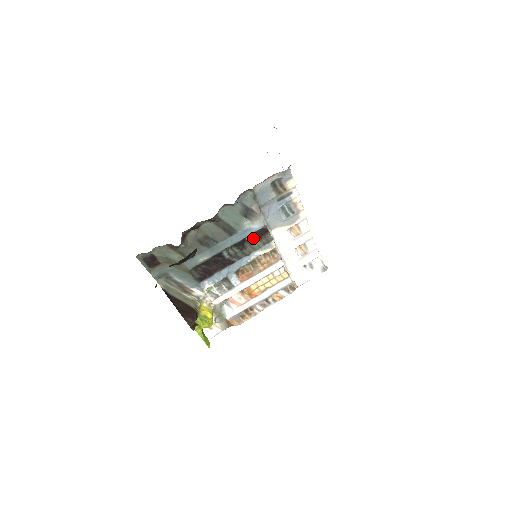
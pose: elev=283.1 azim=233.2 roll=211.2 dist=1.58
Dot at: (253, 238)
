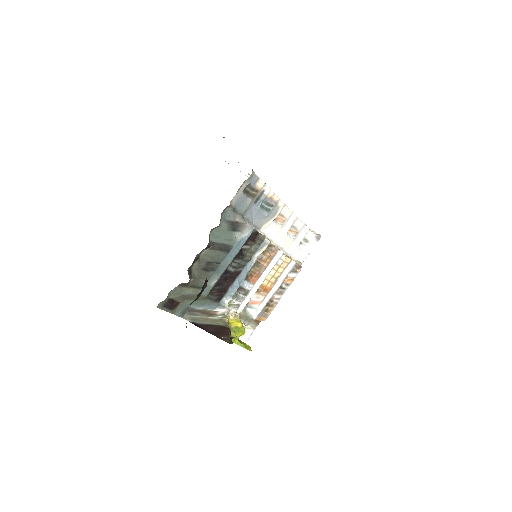
Dot at: (248, 244)
